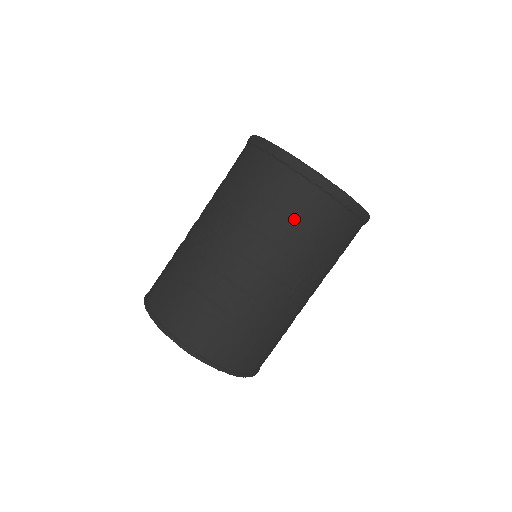
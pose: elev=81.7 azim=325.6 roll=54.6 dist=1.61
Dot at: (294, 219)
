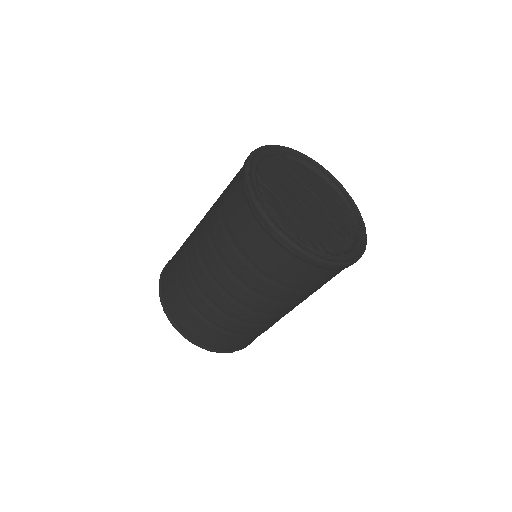
Dot at: occluded
